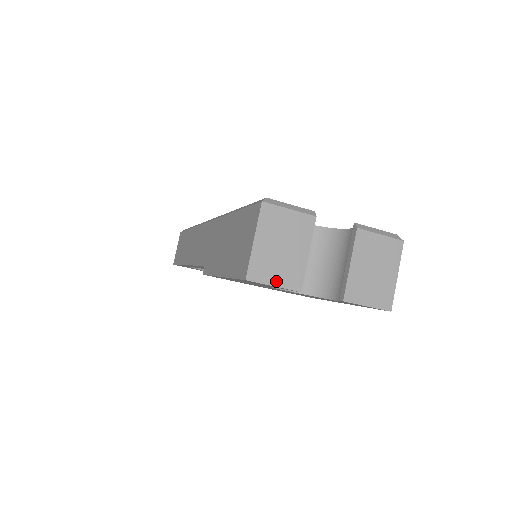
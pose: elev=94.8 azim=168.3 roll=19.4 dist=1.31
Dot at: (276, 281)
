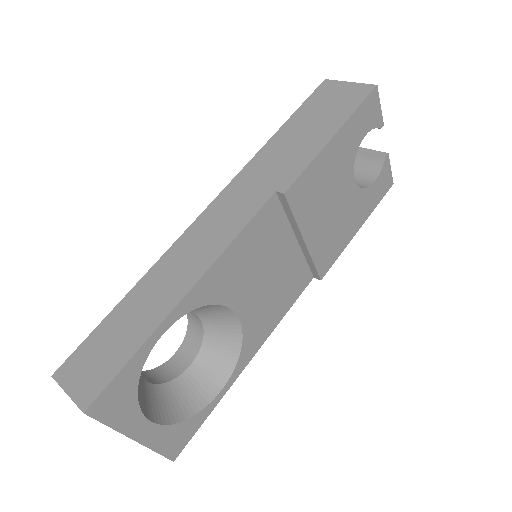
Dot at: (377, 106)
